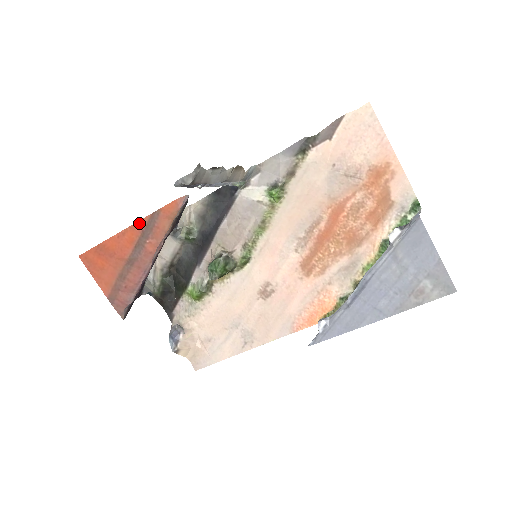
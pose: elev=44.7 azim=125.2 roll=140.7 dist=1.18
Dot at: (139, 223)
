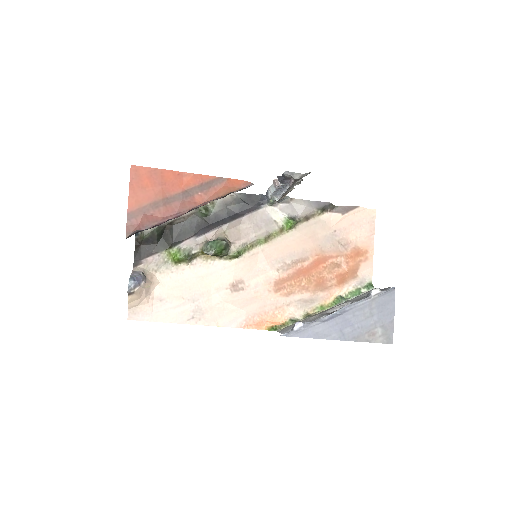
Dot at: (204, 176)
